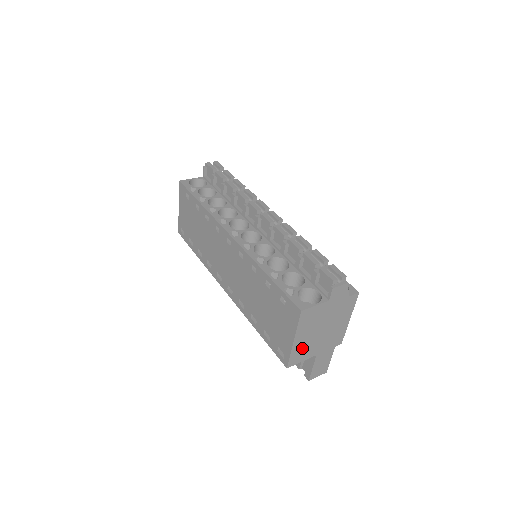
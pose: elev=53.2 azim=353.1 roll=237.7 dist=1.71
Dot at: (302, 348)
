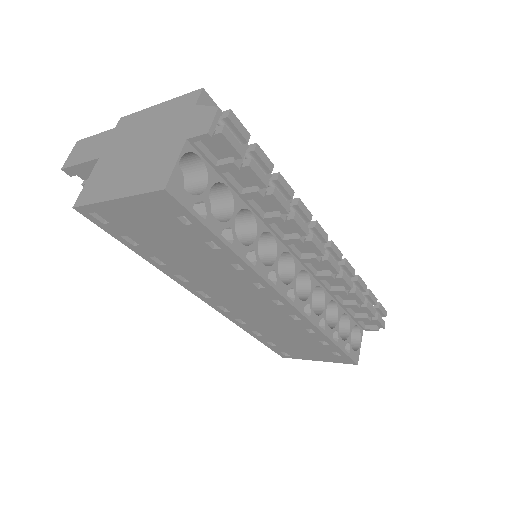
Dot at: occluded
